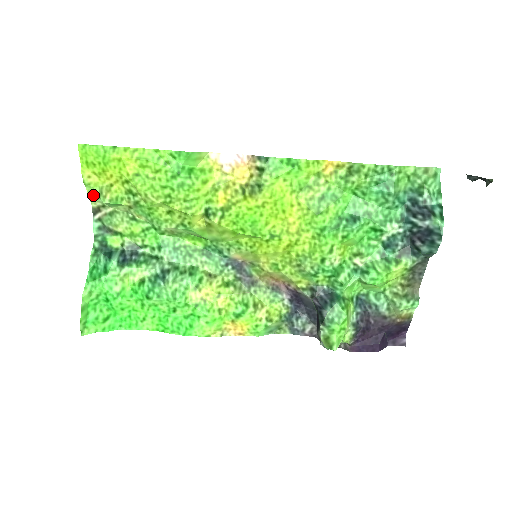
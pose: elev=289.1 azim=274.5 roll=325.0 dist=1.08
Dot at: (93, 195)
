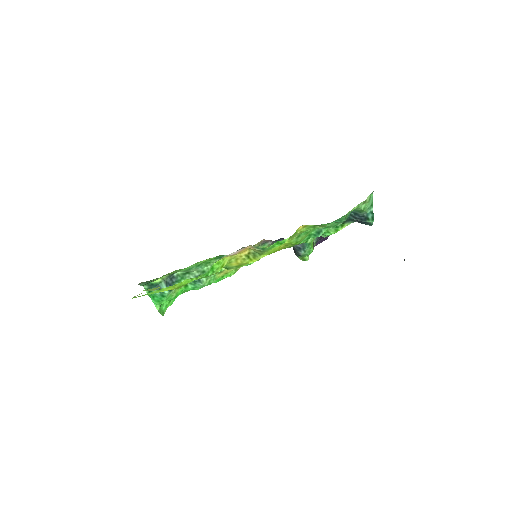
Dot at: occluded
